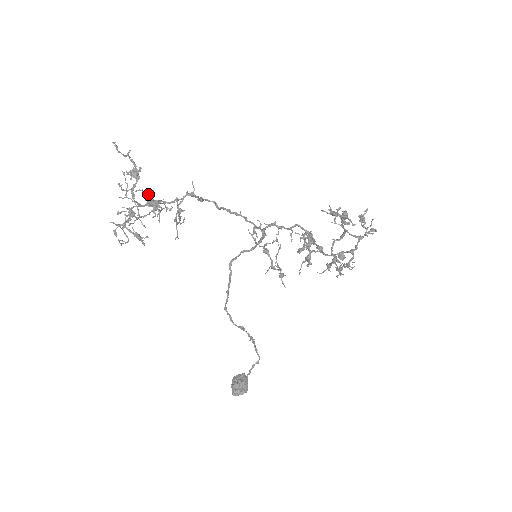
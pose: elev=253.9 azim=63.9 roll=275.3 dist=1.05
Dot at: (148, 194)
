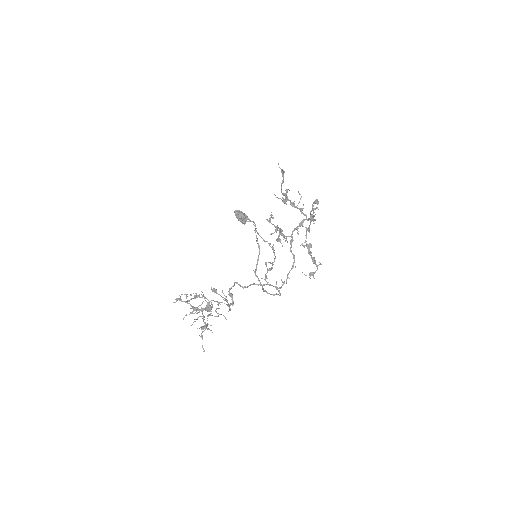
Dot at: occluded
